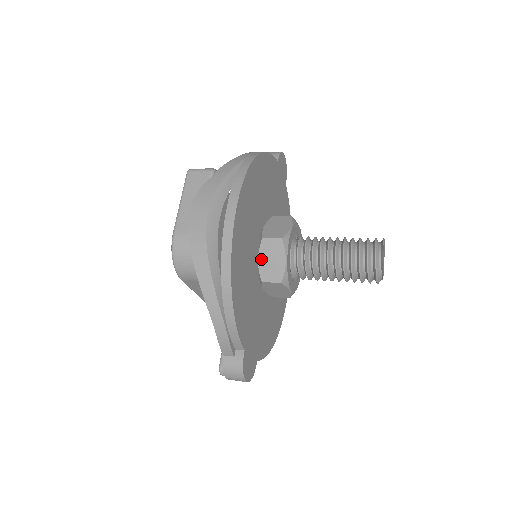
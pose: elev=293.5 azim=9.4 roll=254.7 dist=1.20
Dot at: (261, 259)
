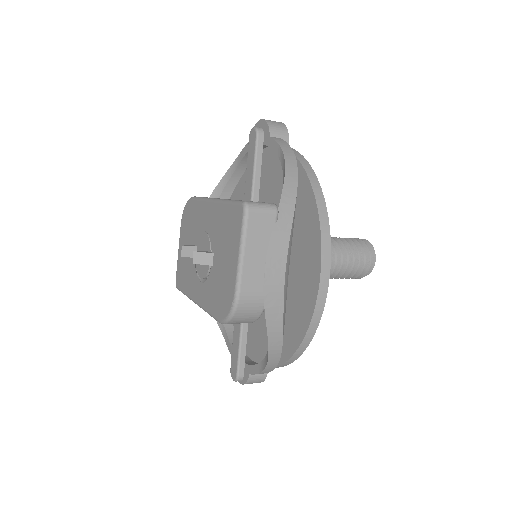
Dot at: occluded
